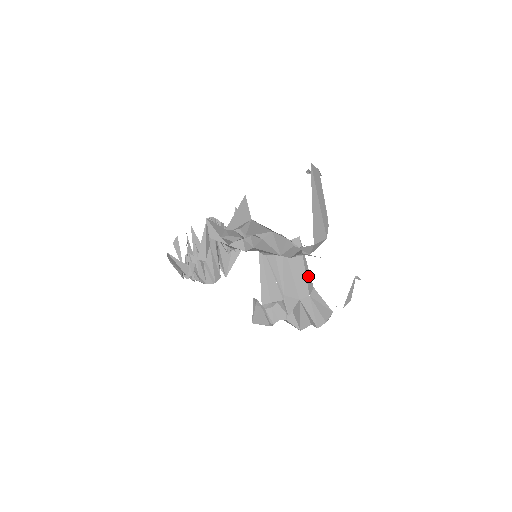
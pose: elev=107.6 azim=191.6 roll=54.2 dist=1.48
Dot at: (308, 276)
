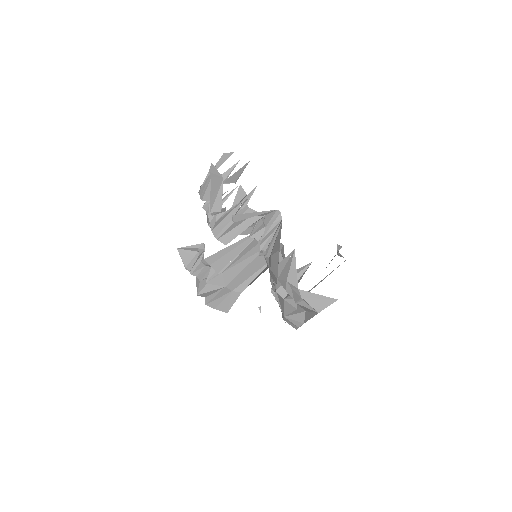
Dot at: (248, 282)
